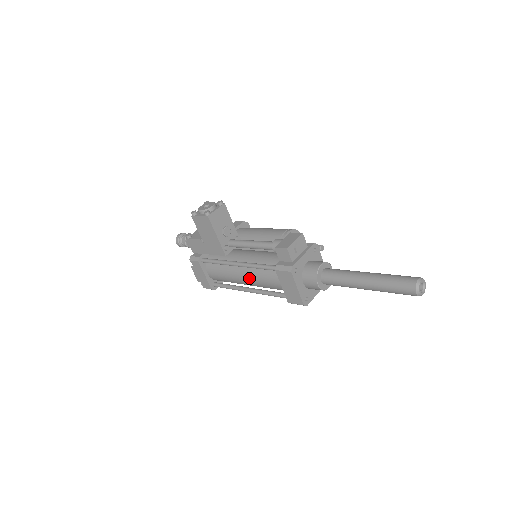
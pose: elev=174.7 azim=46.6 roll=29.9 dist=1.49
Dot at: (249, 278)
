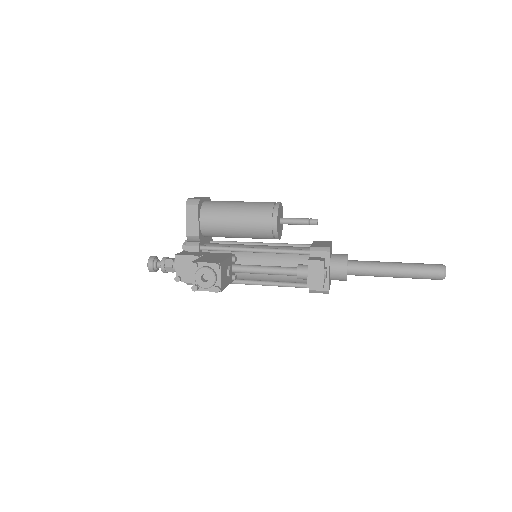
Dot at: occluded
